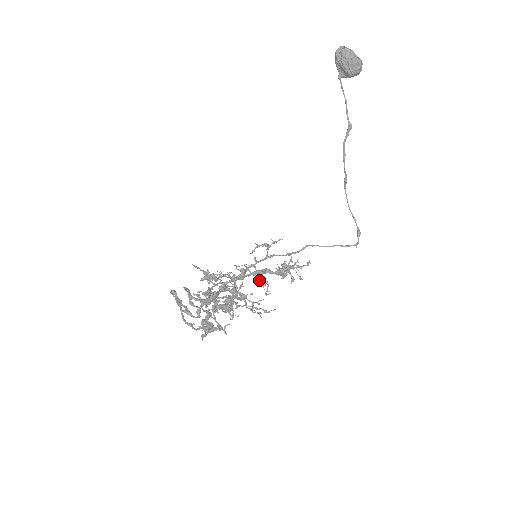
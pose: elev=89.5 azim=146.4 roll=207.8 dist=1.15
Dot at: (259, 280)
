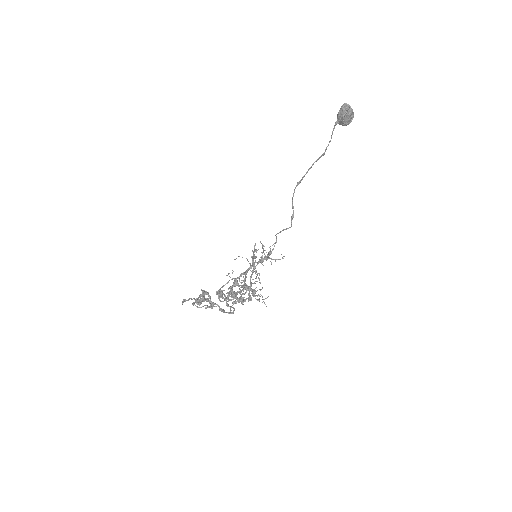
Dot at: (257, 274)
